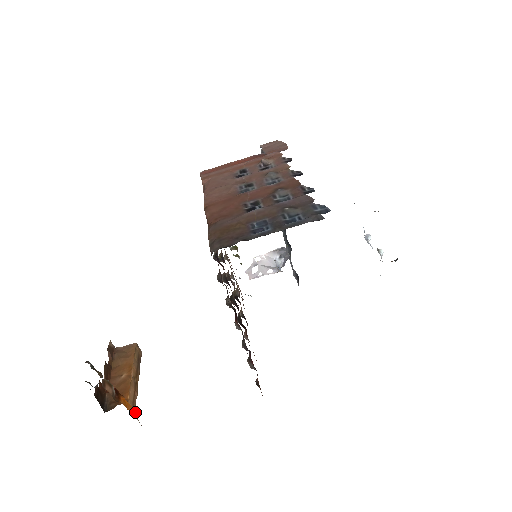
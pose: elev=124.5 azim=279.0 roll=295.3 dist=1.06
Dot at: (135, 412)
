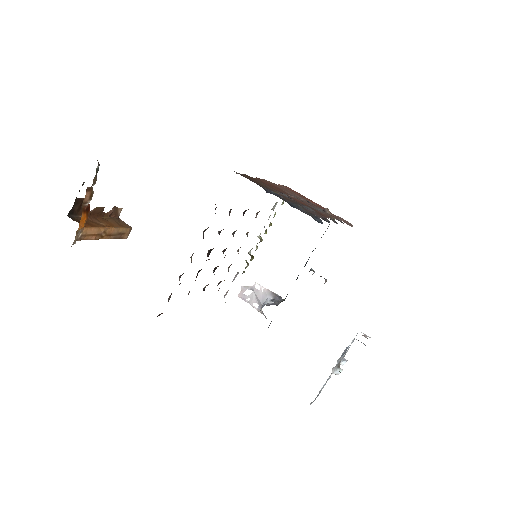
Dot at: (80, 240)
